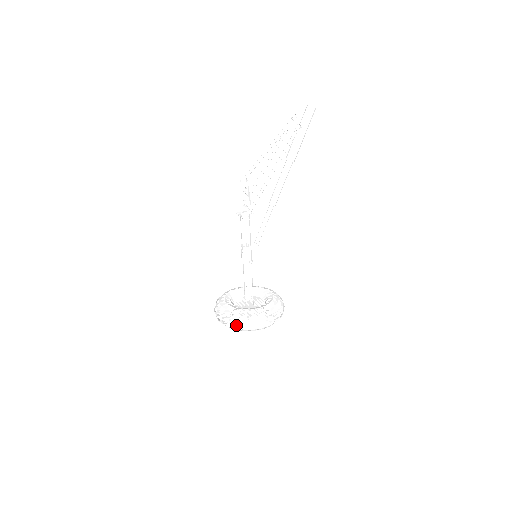
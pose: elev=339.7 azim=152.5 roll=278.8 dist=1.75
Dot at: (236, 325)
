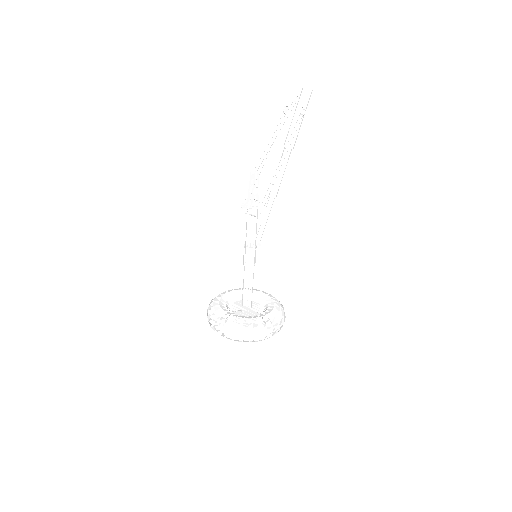
Dot at: (251, 337)
